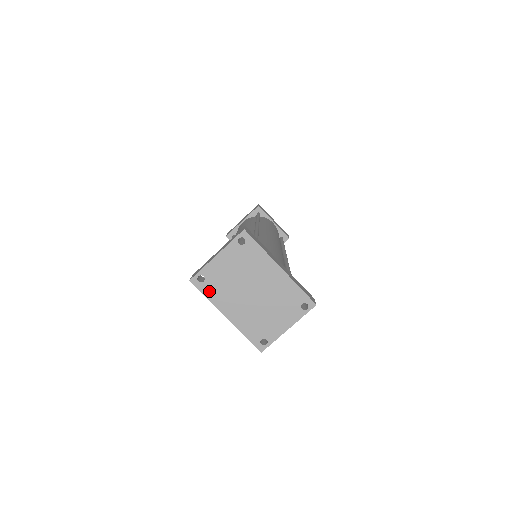
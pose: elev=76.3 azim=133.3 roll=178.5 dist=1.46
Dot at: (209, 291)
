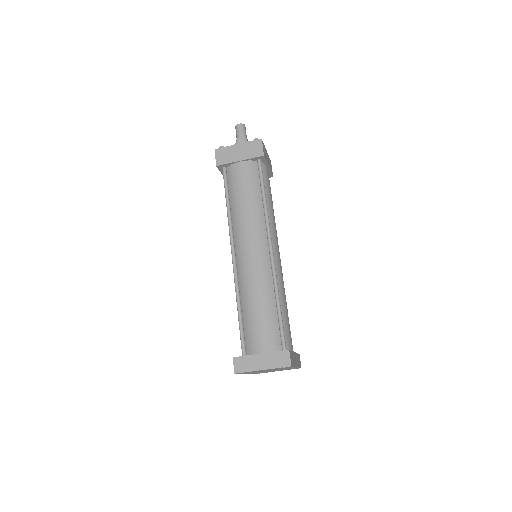
Dot at: (243, 373)
